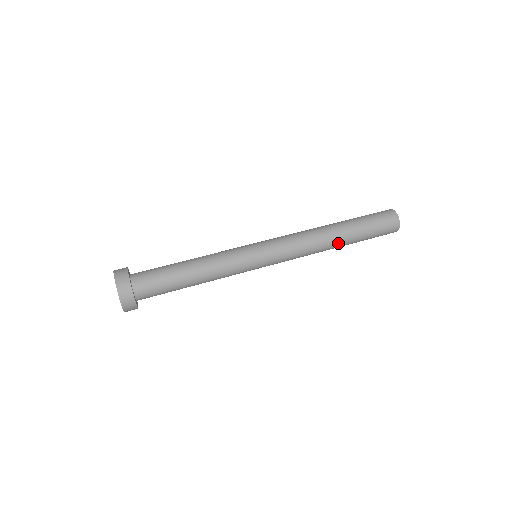
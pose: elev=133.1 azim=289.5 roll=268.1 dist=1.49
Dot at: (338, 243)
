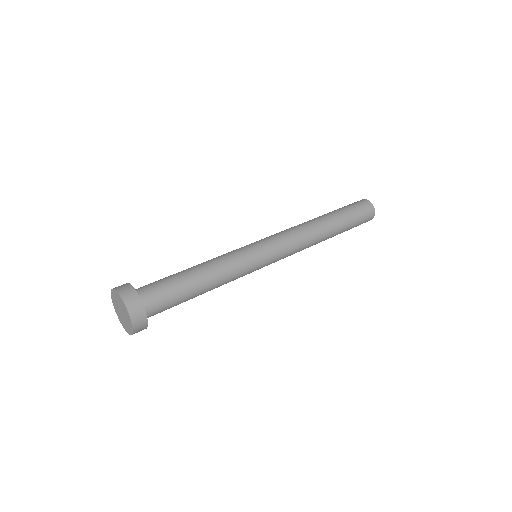
Dot at: (329, 232)
